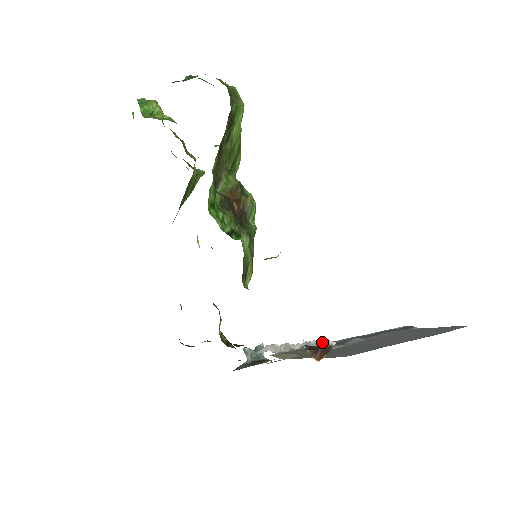
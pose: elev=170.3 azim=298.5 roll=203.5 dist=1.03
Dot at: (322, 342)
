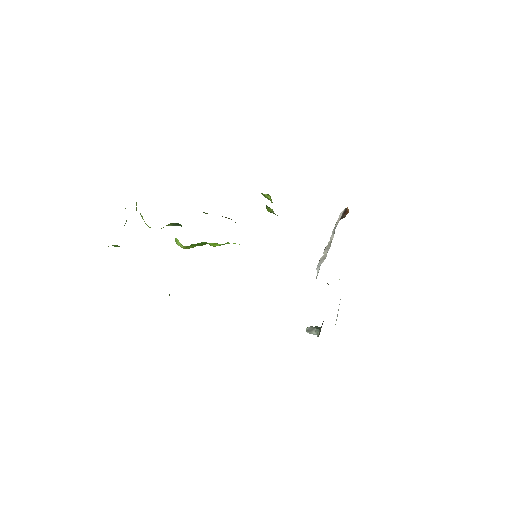
Dot at: (339, 217)
